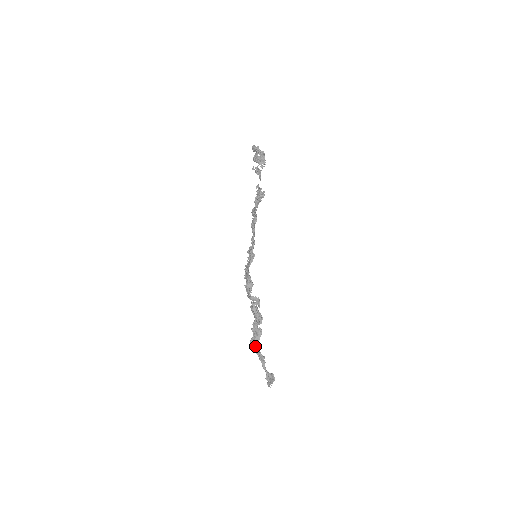
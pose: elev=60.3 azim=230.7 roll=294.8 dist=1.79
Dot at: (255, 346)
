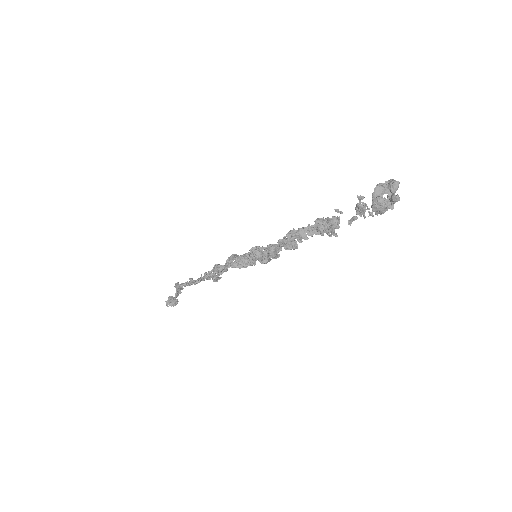
Dot at: (180, 288)
